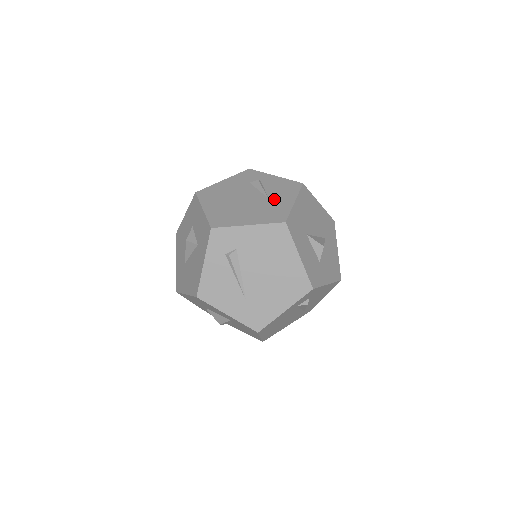
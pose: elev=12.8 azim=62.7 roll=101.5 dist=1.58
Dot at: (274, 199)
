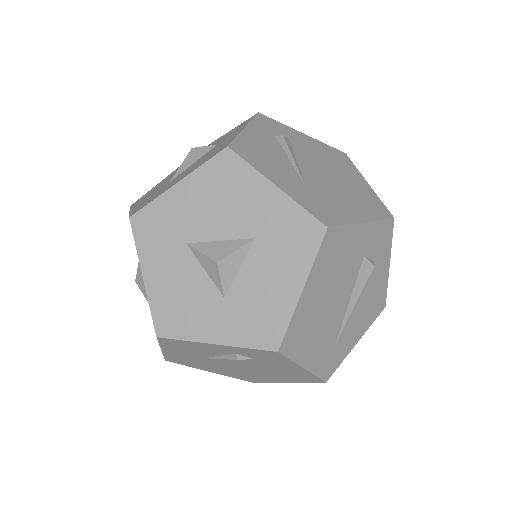
Dot at: occluded
